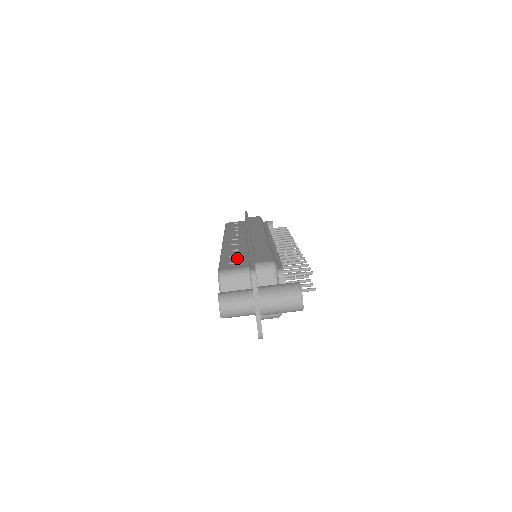
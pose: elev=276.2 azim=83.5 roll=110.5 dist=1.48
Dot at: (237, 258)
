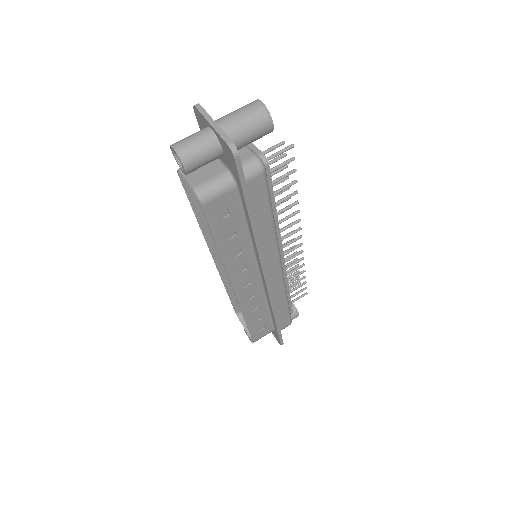
Dot at: occluded
